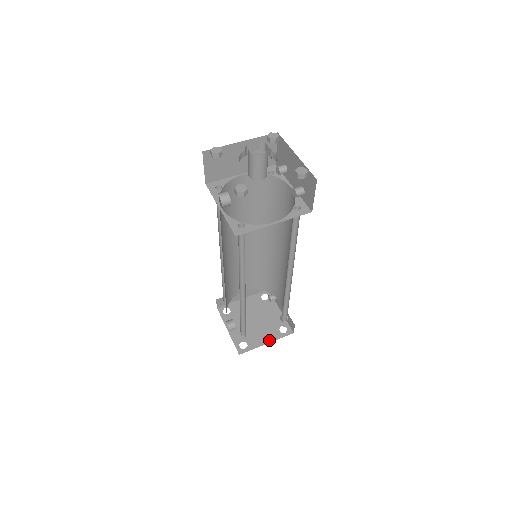
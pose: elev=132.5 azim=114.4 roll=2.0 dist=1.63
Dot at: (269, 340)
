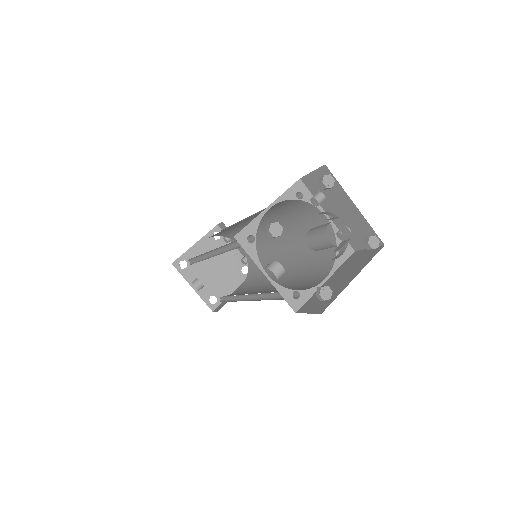
Dot at: (235, 286)
